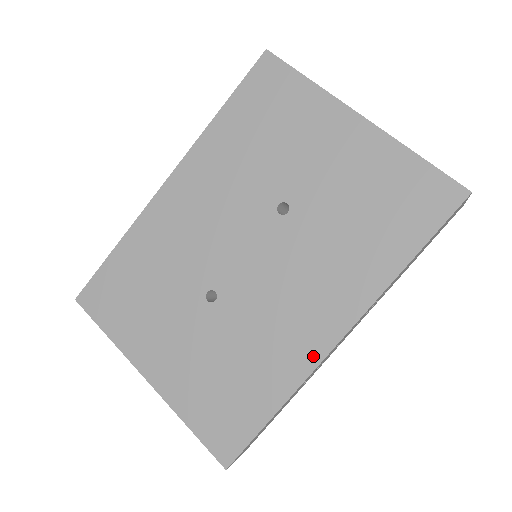
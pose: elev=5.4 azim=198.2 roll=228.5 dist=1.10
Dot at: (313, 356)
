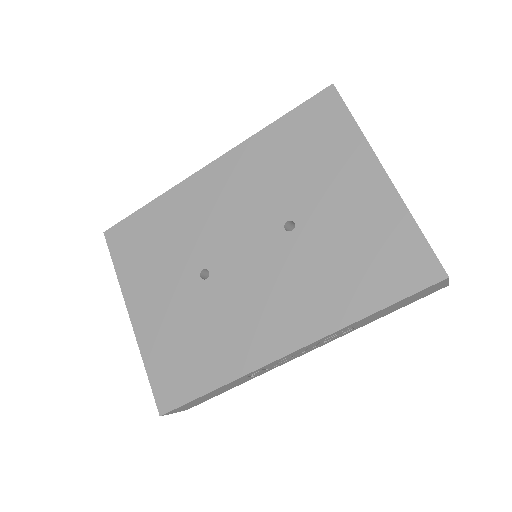
Dot at: (262, 357)
